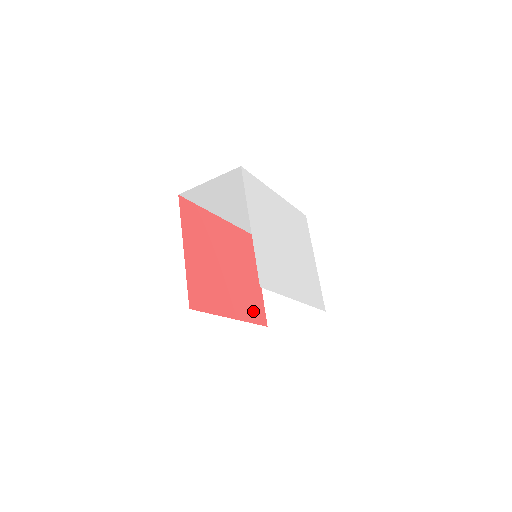
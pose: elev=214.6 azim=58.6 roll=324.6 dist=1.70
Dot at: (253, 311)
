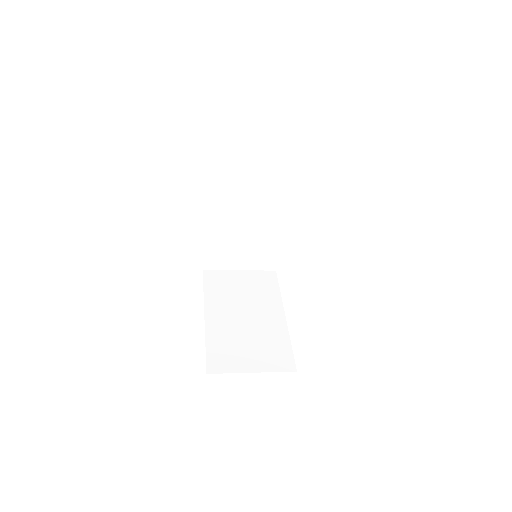
Dot at: occluded
